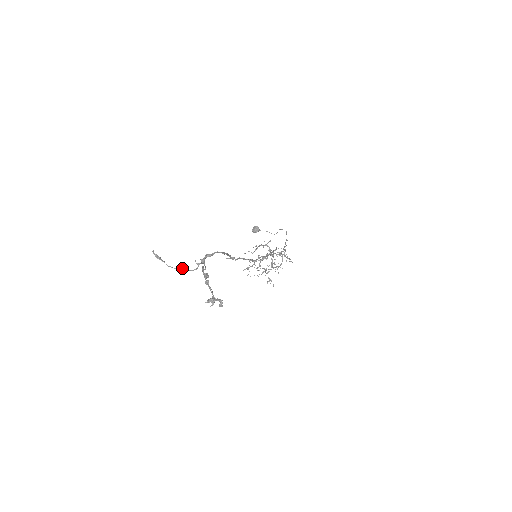
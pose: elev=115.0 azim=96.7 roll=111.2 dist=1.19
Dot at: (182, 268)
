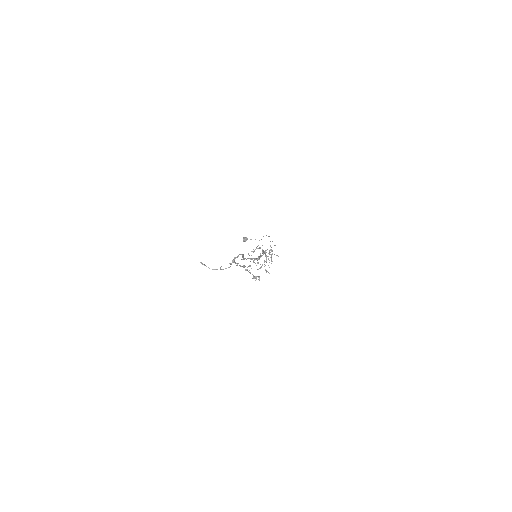
Dot at: (220, 268)
